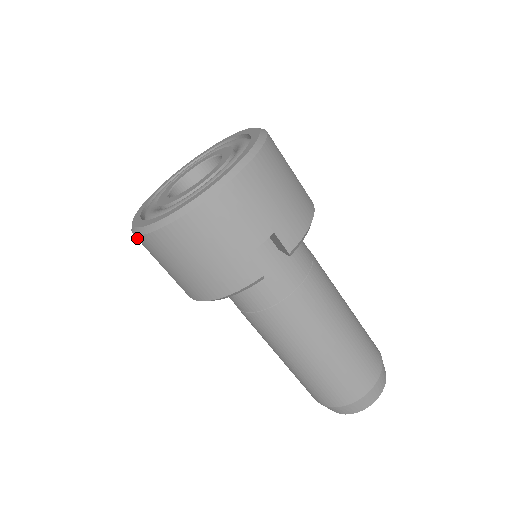
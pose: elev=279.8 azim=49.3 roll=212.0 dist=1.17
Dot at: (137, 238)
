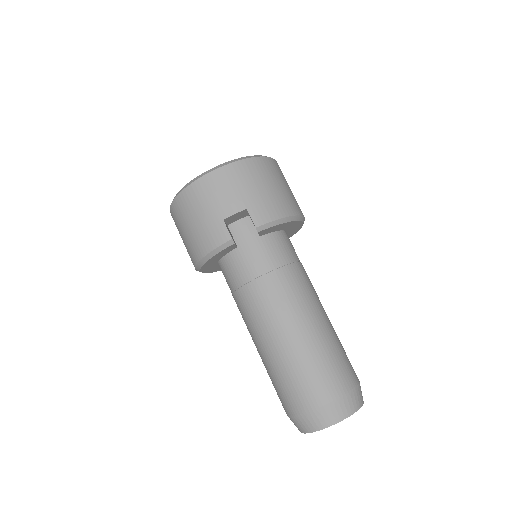
Dot at: (171, 215)
